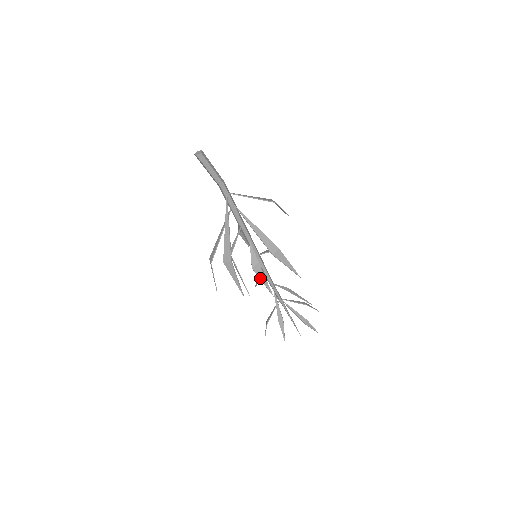
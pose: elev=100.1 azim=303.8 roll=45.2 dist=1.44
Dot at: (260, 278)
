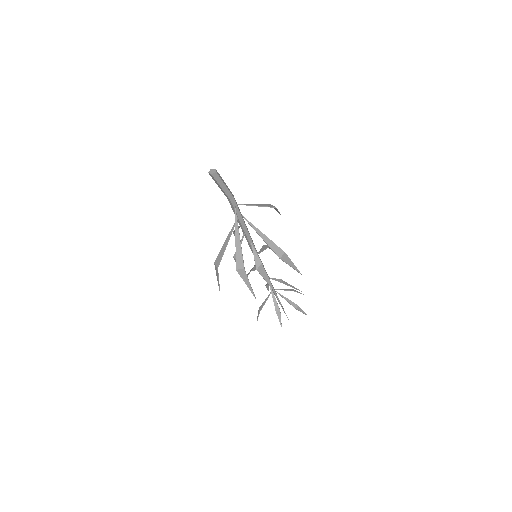
Dot at: (263, 277)
